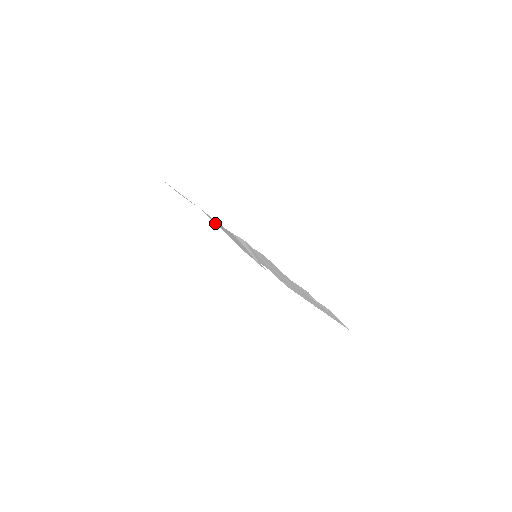
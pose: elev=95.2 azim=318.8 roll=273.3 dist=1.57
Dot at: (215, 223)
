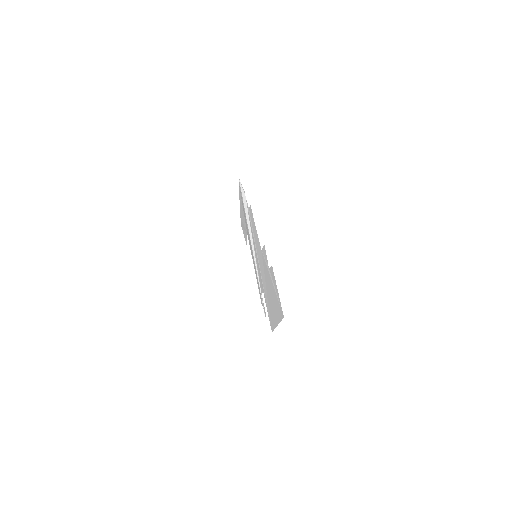
Dot at: (251, 254)
